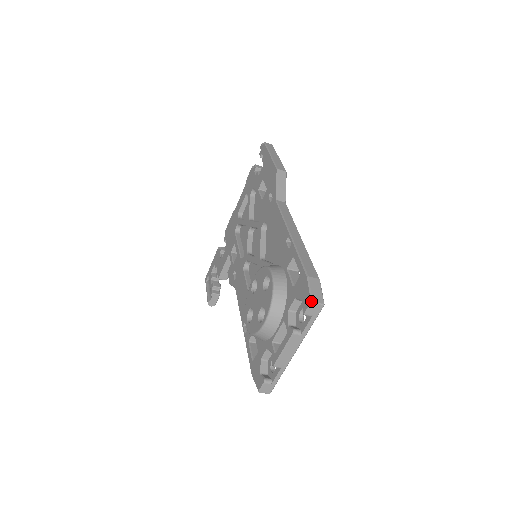
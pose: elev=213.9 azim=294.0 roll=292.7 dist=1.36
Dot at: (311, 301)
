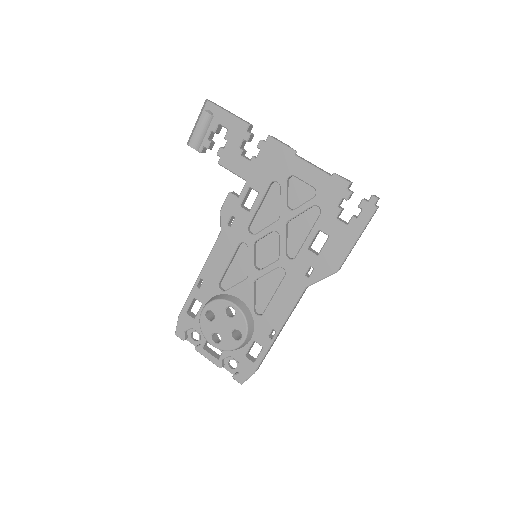
Dot at: (241, 384)
